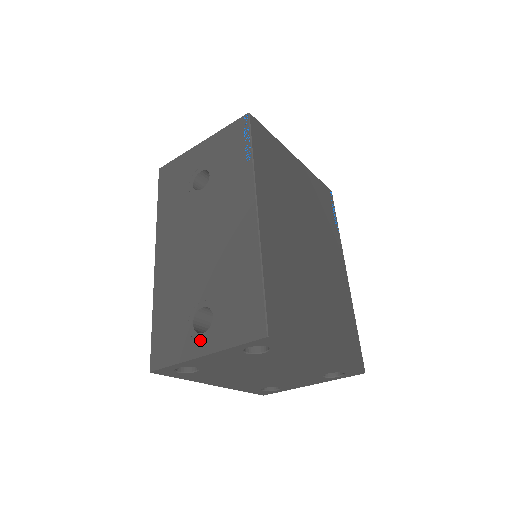
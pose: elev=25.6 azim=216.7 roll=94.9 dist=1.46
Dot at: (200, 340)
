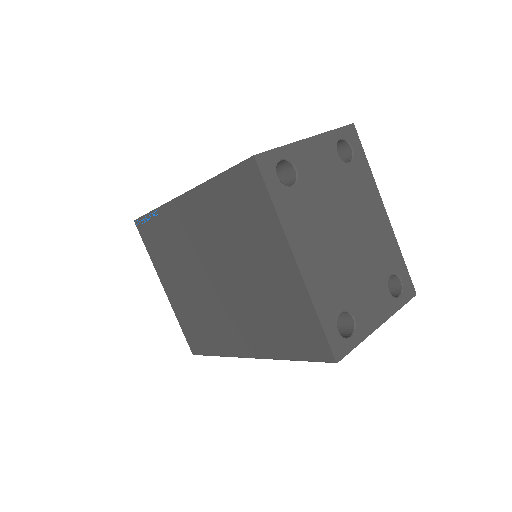
Dot at: occluded
